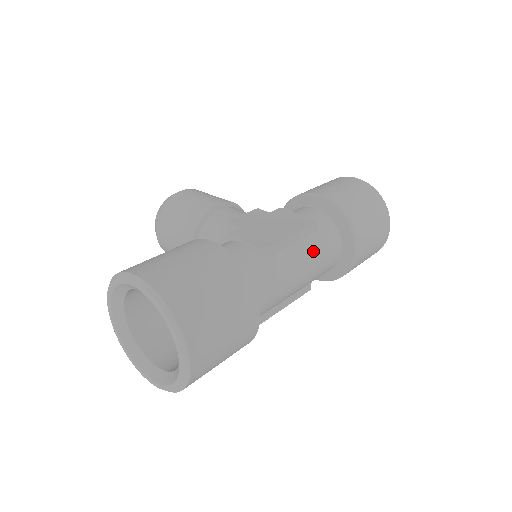
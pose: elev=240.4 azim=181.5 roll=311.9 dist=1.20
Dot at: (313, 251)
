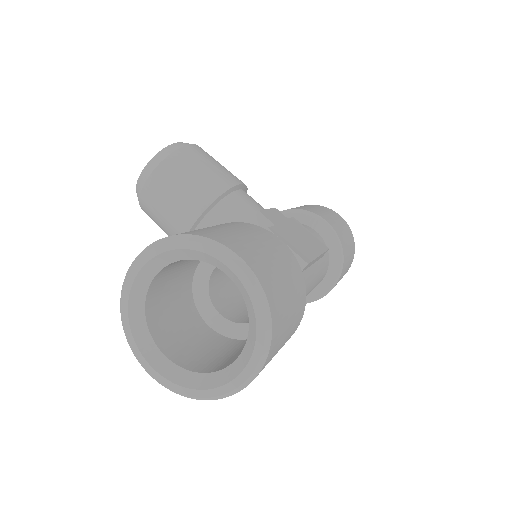
Dot at: (317, 276)
